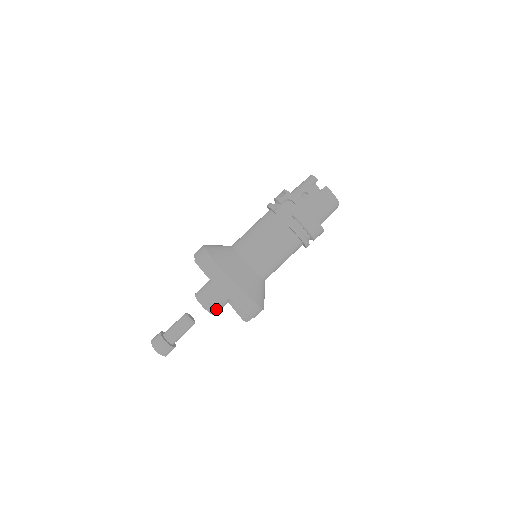
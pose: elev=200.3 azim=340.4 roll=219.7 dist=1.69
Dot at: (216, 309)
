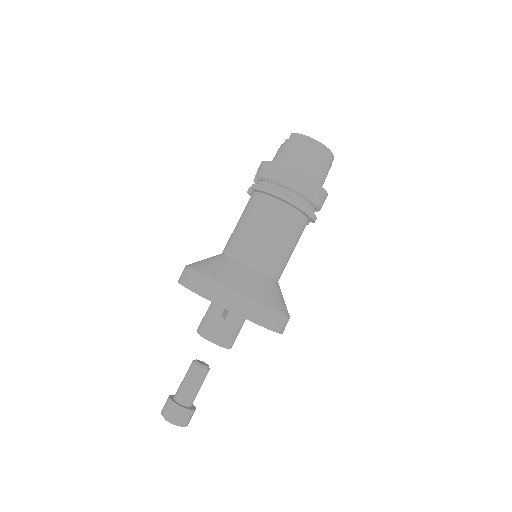
Dot at: (216, 333)
